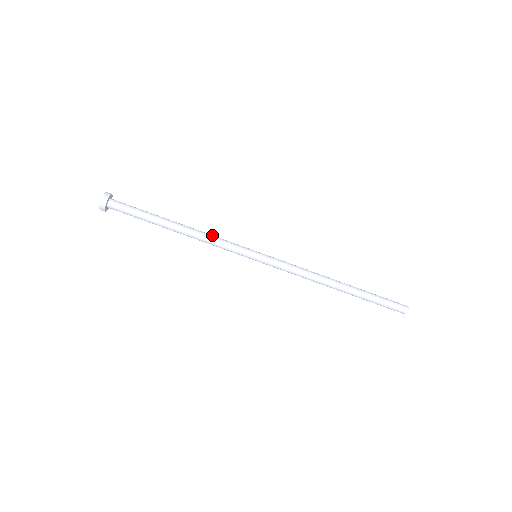
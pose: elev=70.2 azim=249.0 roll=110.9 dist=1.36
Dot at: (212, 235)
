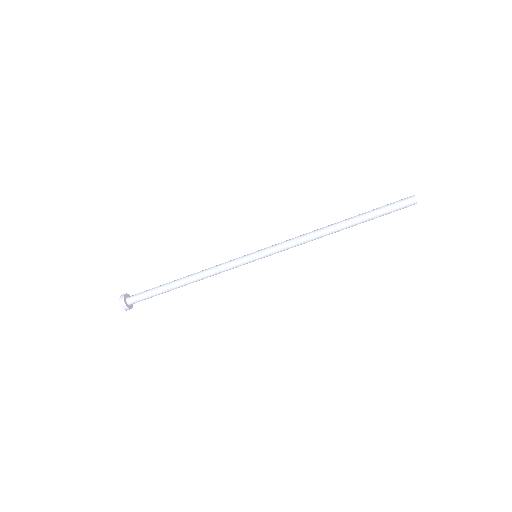
Dot at: (213, 267)
